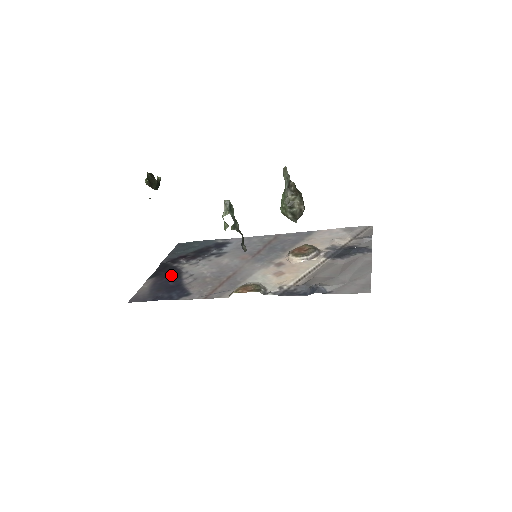
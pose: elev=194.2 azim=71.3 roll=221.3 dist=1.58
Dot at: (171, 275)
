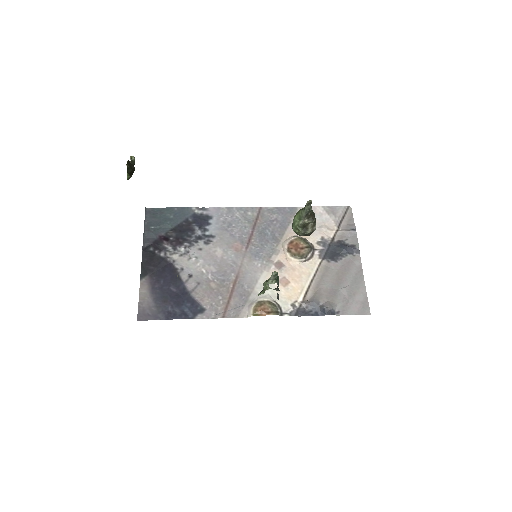
Dot at: (166, 274)
